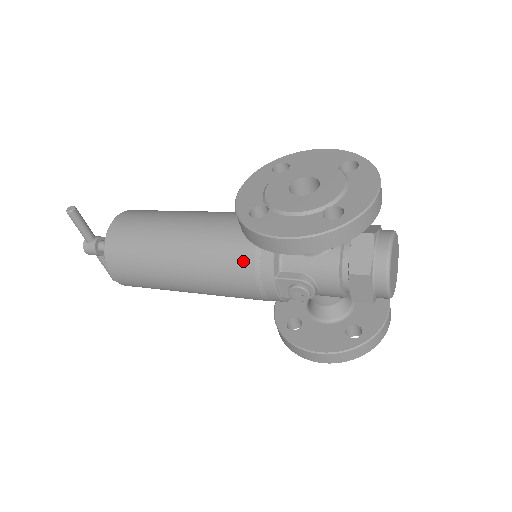
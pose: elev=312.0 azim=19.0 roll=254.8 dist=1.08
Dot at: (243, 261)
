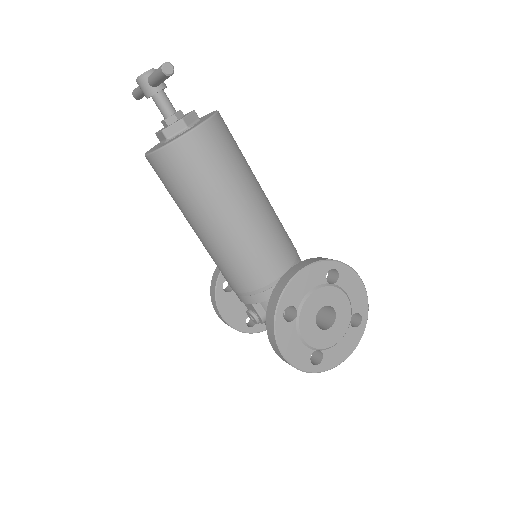
Dot at: (248, 283)
